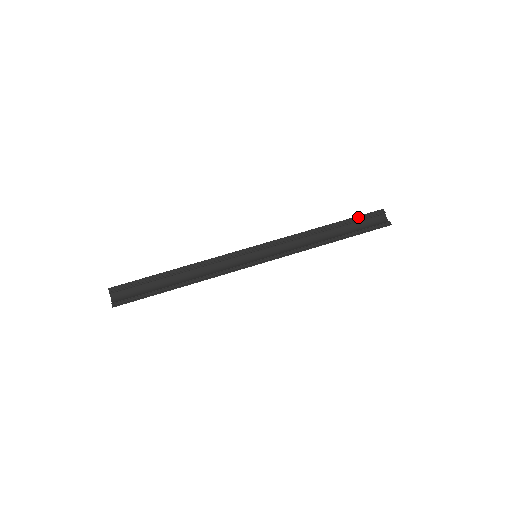
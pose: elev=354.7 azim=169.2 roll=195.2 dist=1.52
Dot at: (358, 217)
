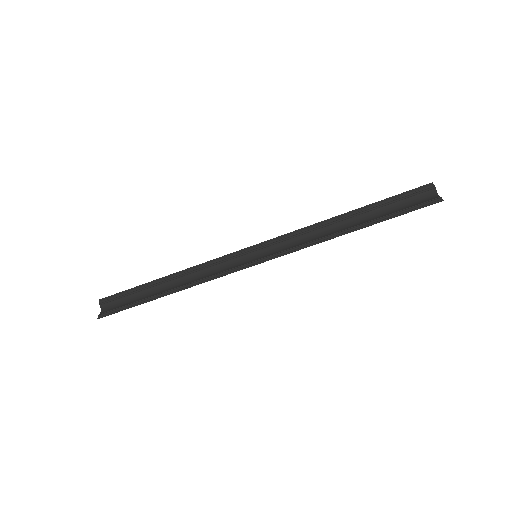
Dot at: (394, 197)
